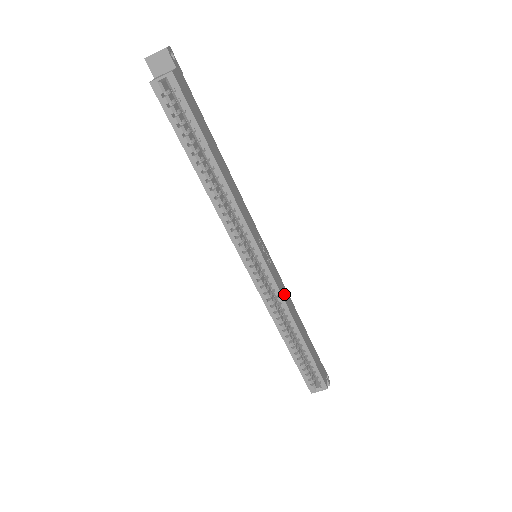
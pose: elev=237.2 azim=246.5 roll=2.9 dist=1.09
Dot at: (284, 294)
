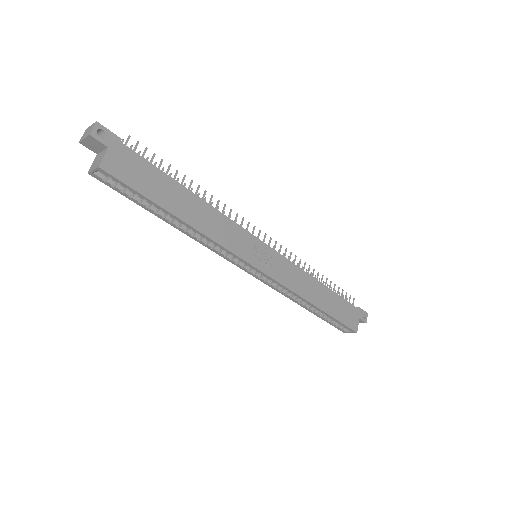
Dot at: (292, 280)
